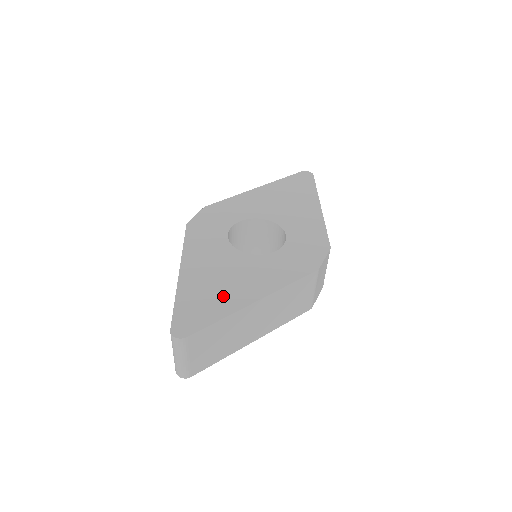
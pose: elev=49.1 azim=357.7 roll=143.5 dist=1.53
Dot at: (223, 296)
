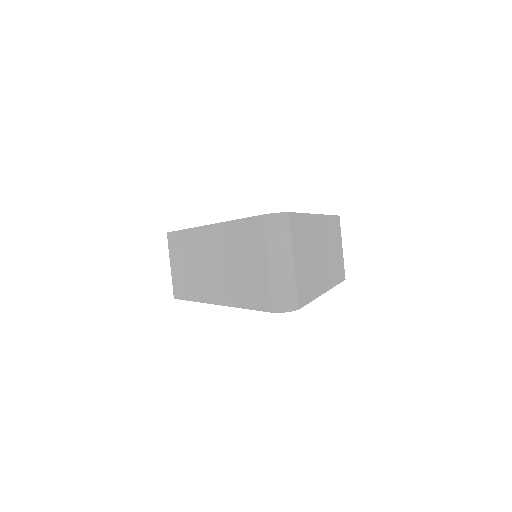
Dot at: occluded
